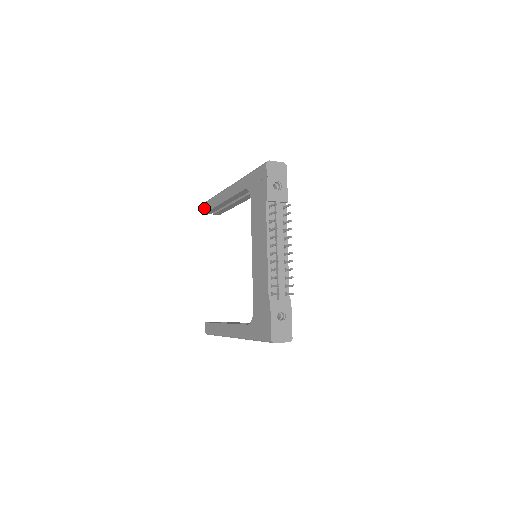
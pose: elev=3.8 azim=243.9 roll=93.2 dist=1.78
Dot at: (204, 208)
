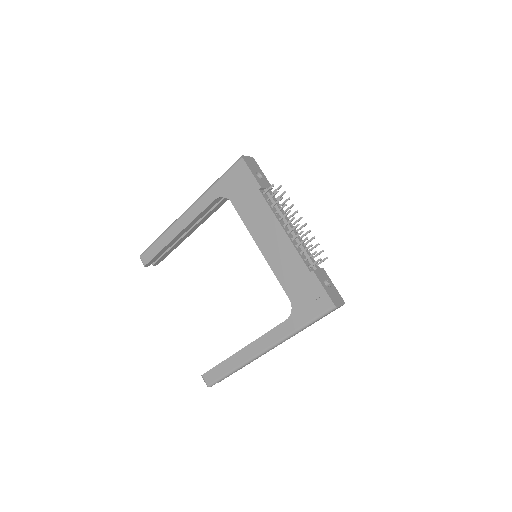
Dot at: (143, 260)
